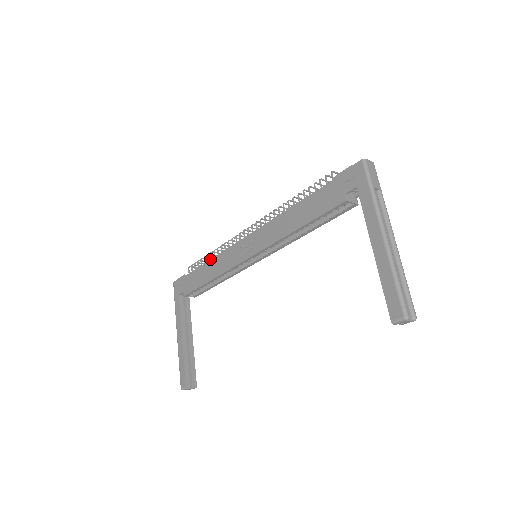
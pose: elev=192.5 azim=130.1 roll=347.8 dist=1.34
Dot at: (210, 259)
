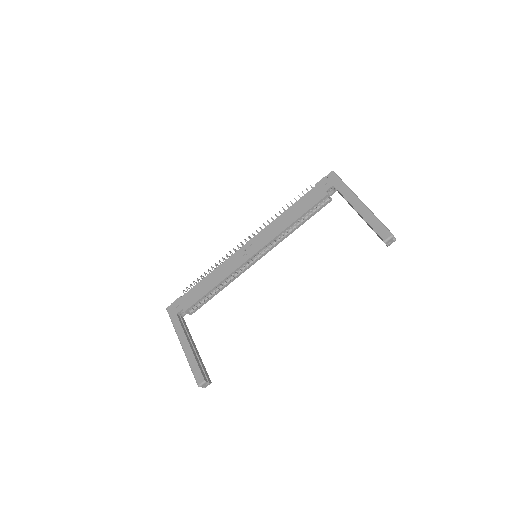
Dot at: occluded
